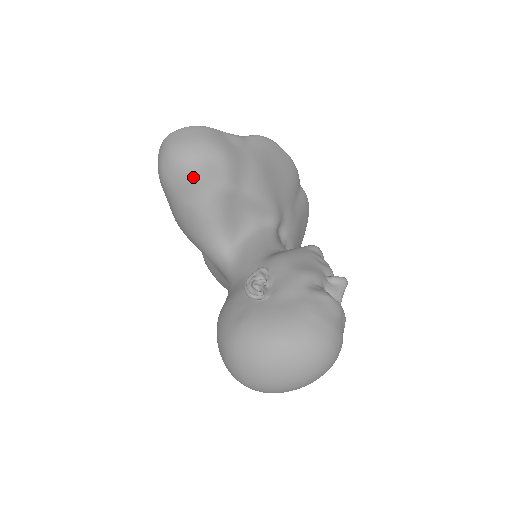
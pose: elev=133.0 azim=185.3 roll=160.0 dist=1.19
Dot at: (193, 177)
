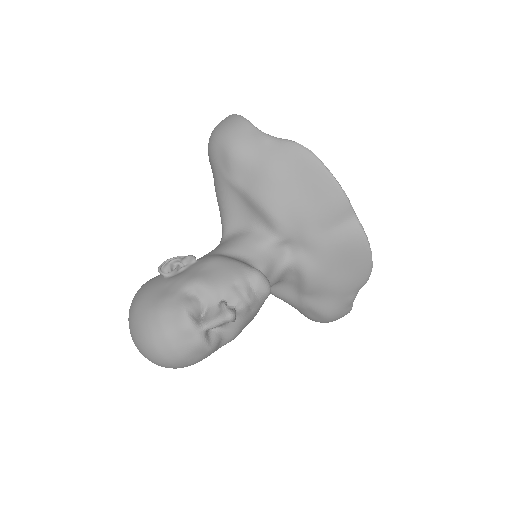
Dot at: (211, 159)
